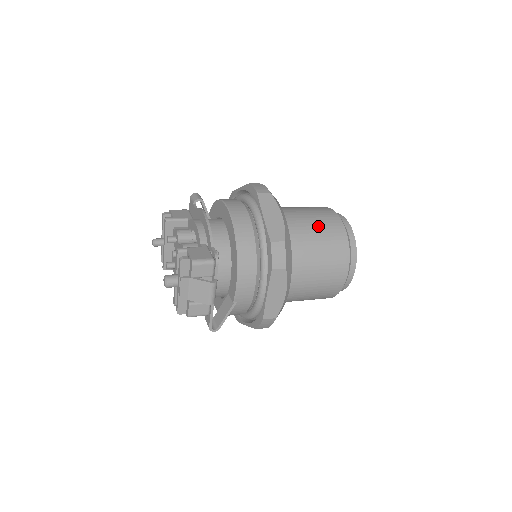
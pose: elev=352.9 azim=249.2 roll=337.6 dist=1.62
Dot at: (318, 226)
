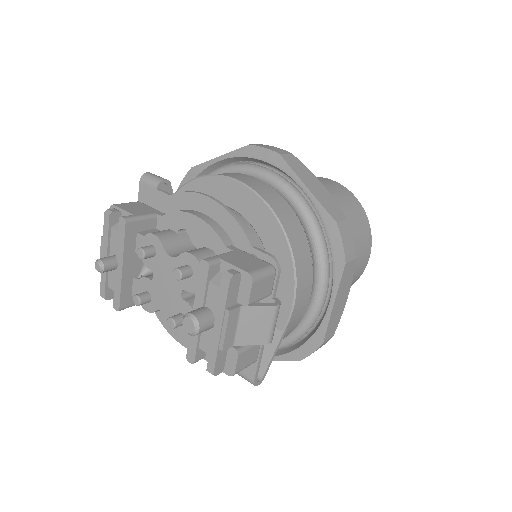
Dot at: (335, 198)
